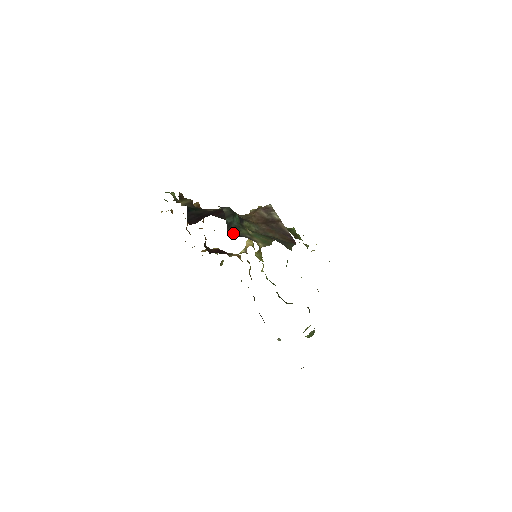
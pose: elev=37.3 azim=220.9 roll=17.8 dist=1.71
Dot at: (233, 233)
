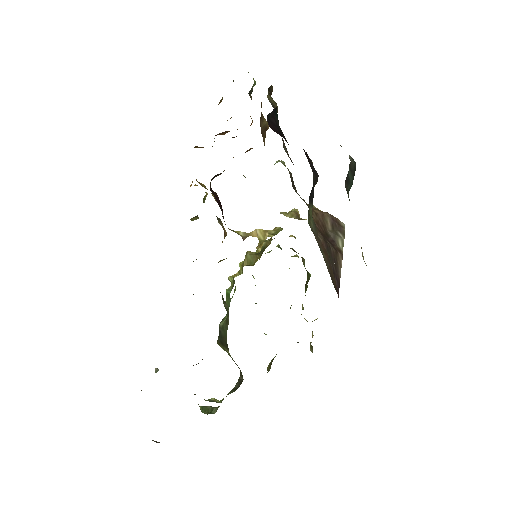
Dot at: occluded
